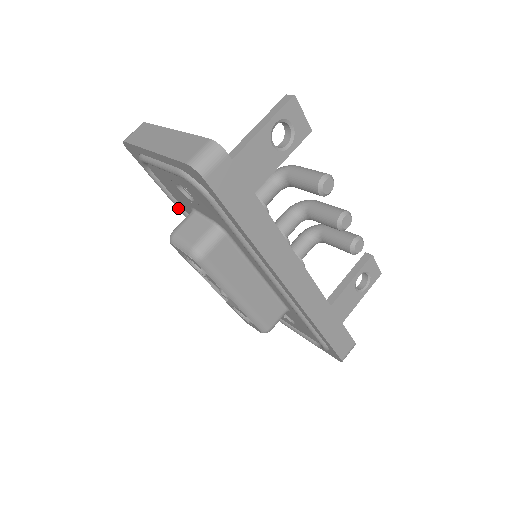
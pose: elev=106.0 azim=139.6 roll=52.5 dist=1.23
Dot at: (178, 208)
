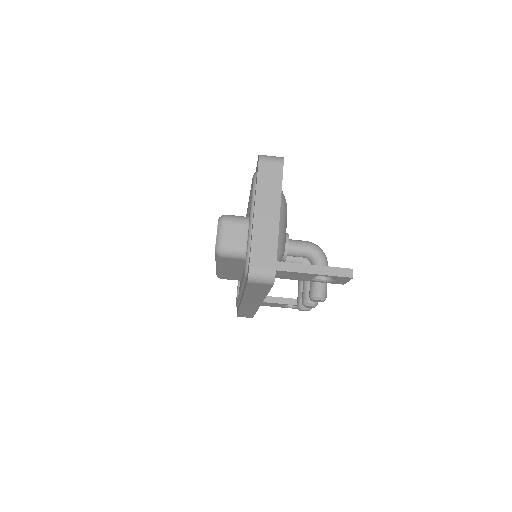
Dot at: (250, 195)
